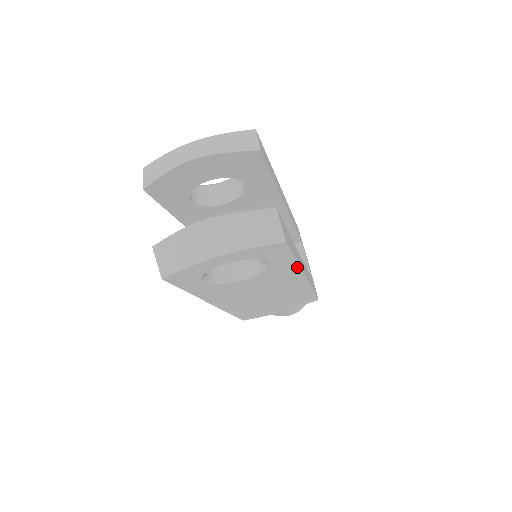
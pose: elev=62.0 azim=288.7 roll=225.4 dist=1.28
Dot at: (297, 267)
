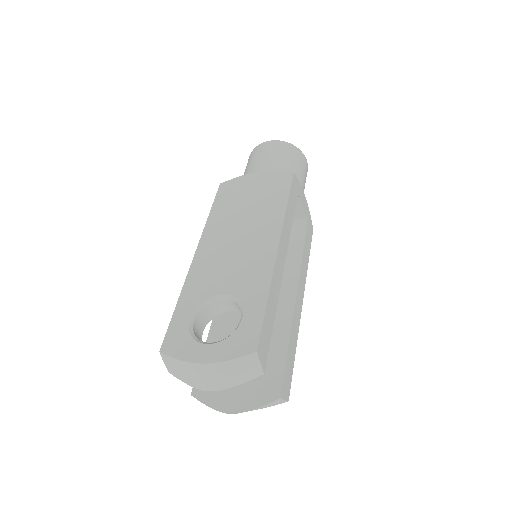
Dot at: occluded
